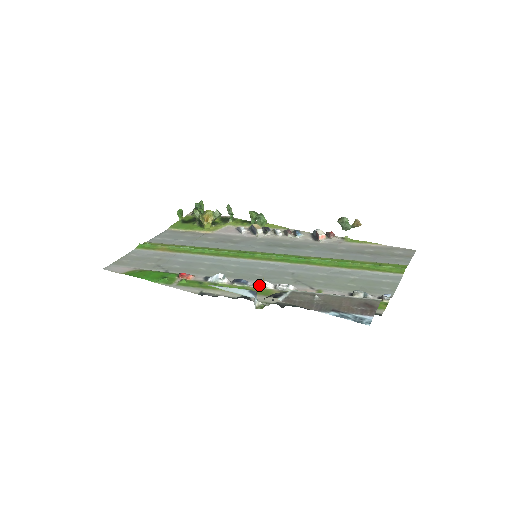
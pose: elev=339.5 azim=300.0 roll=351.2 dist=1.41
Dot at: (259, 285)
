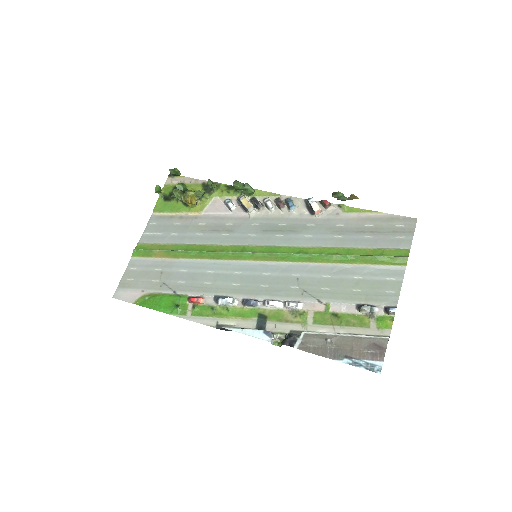
Dot at: (269, 306)
